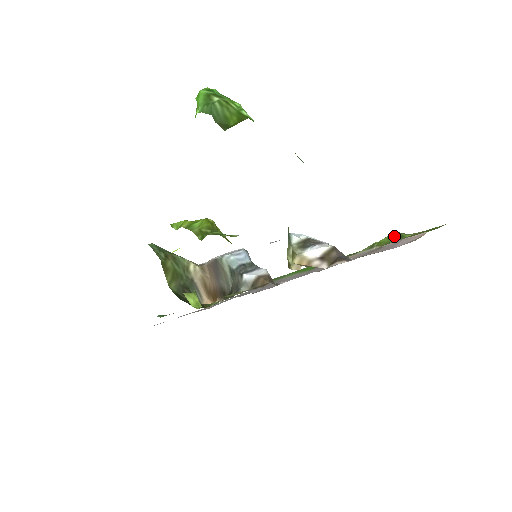
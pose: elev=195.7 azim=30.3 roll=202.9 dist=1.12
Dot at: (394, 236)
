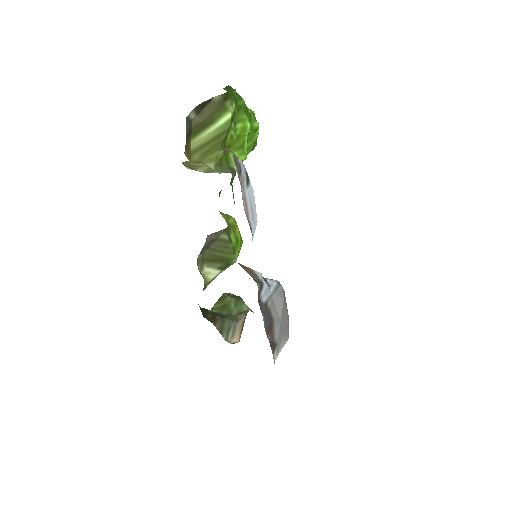
Dot at: occluded
